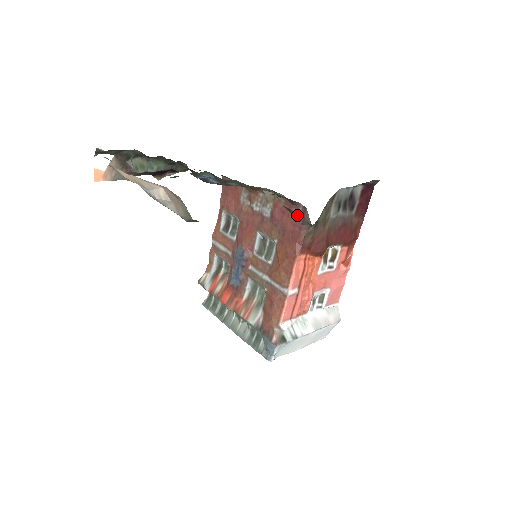
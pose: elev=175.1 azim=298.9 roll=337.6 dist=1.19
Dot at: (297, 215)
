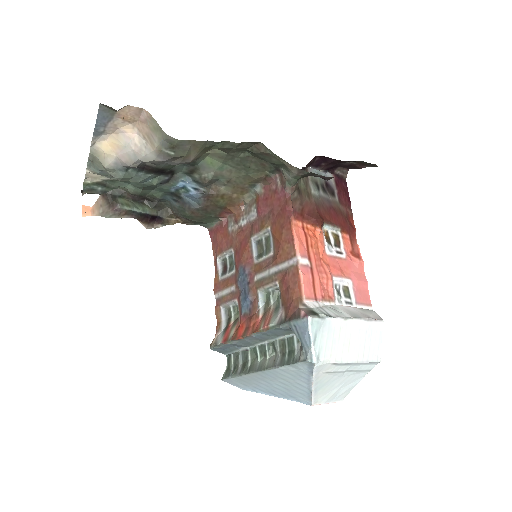
Dot at: (278, 188)
